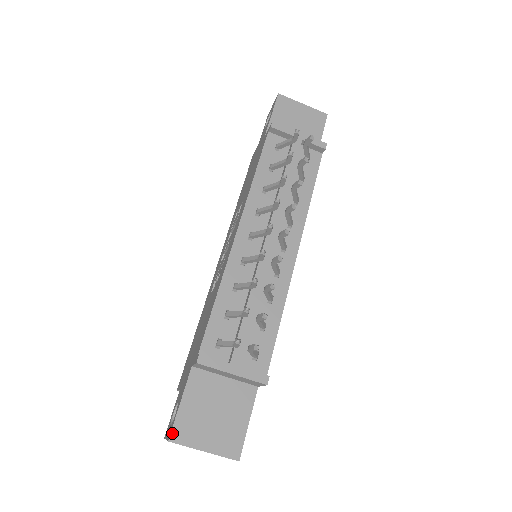
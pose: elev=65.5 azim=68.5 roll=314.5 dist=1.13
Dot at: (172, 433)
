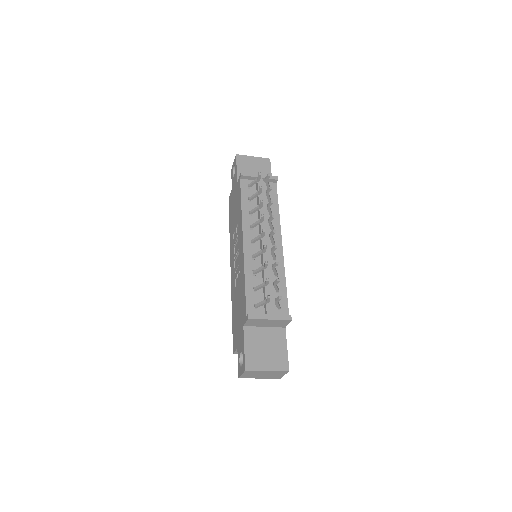
Dot at: (246, 365)
